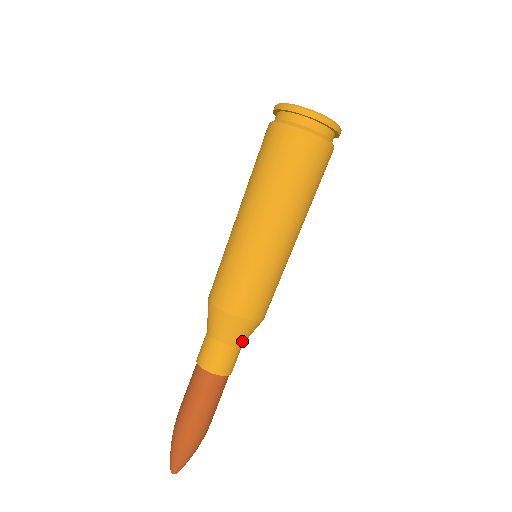
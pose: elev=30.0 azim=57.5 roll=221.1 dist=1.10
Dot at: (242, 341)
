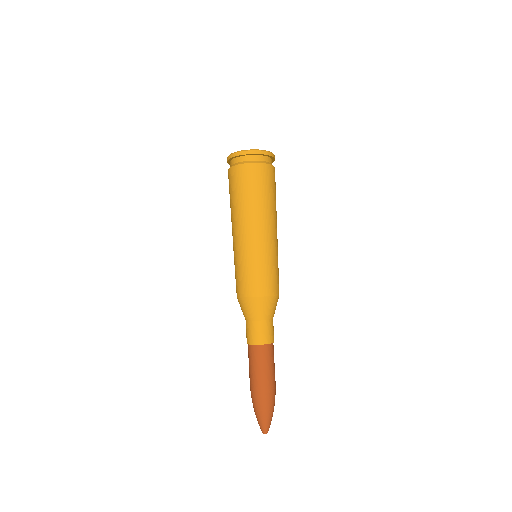
Dot at: occluded
